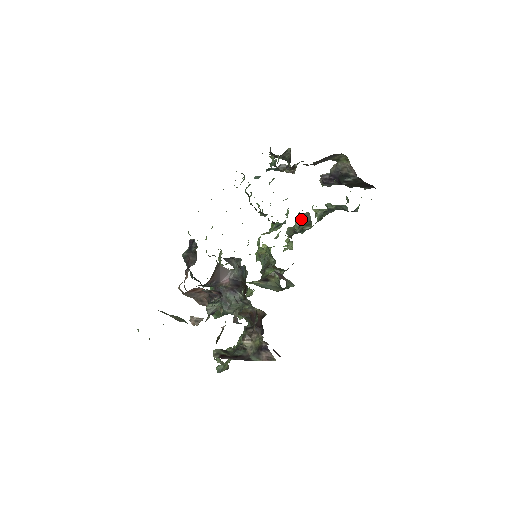
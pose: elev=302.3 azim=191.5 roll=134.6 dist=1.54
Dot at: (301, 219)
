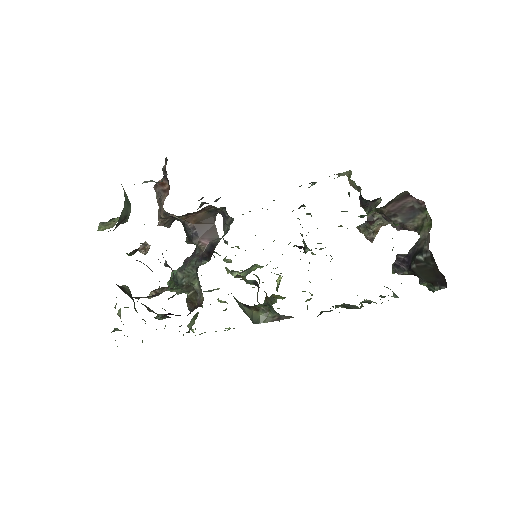
Dot at: (345, 304)
